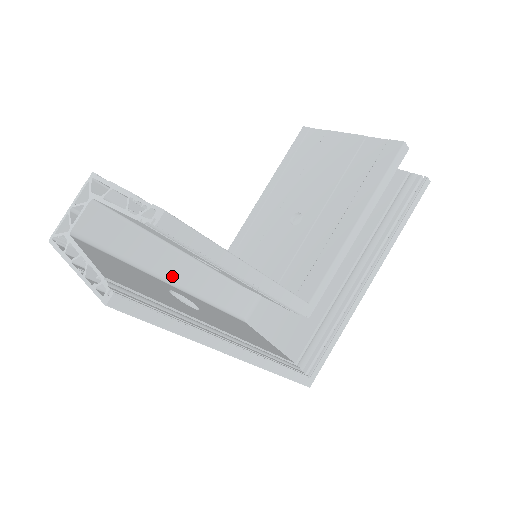
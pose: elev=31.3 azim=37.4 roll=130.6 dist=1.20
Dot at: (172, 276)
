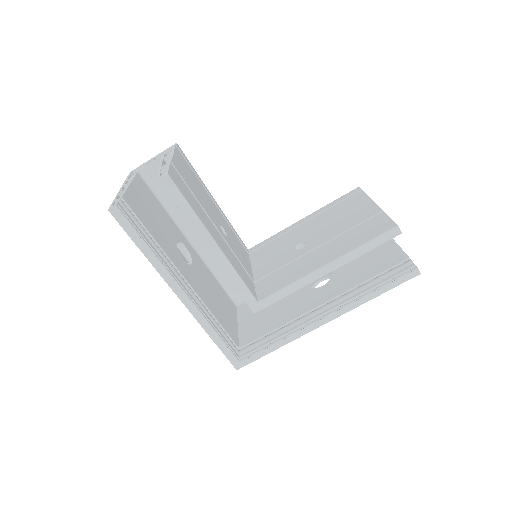
Dot at: (194, 237)
